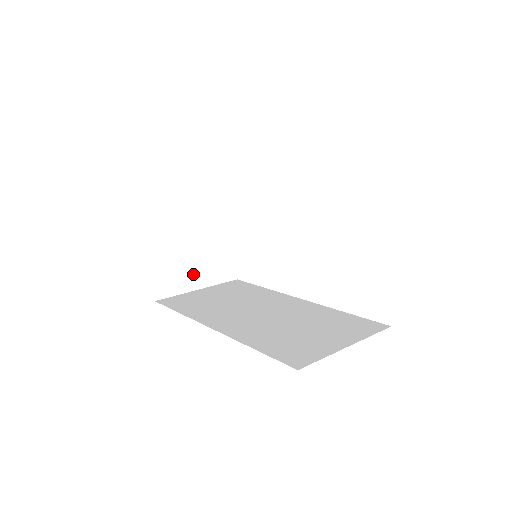
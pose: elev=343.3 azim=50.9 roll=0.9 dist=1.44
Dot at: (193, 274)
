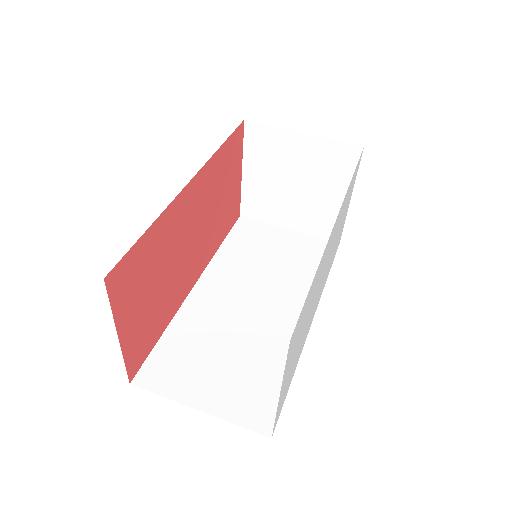
Dot at: (286, 213)
